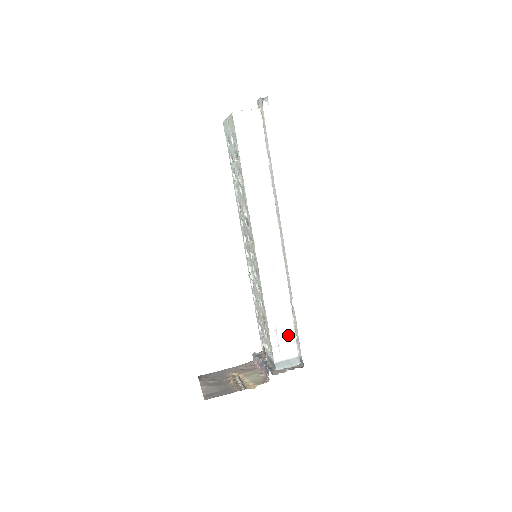
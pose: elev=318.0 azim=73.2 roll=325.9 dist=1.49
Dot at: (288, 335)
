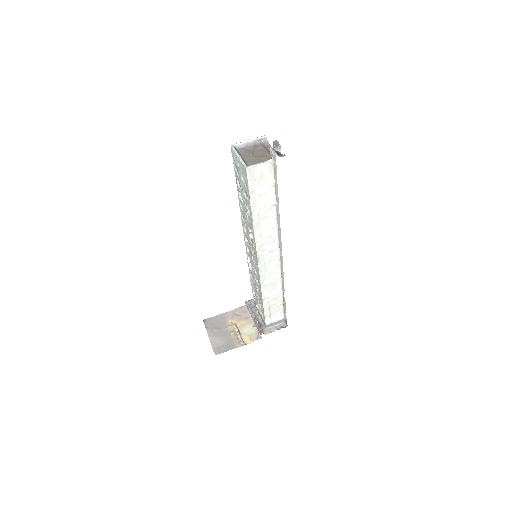
Dot at: (278, 309)
